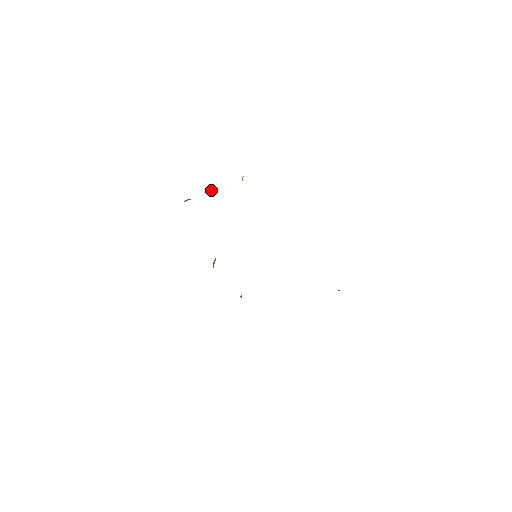
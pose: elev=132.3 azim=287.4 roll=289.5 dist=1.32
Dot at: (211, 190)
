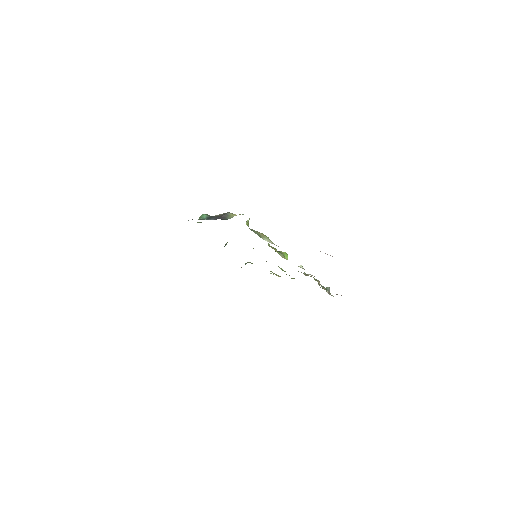
Dot at: (224, 215)
